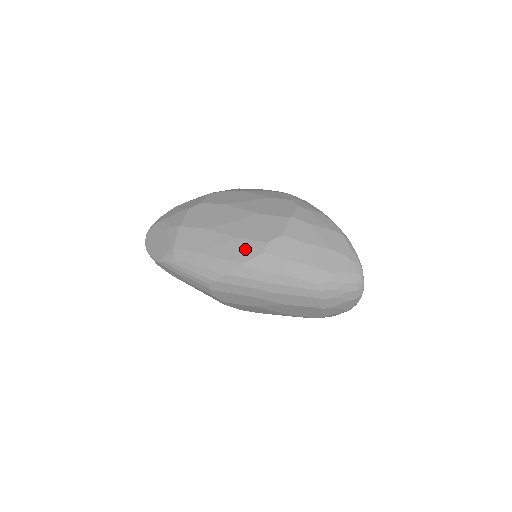
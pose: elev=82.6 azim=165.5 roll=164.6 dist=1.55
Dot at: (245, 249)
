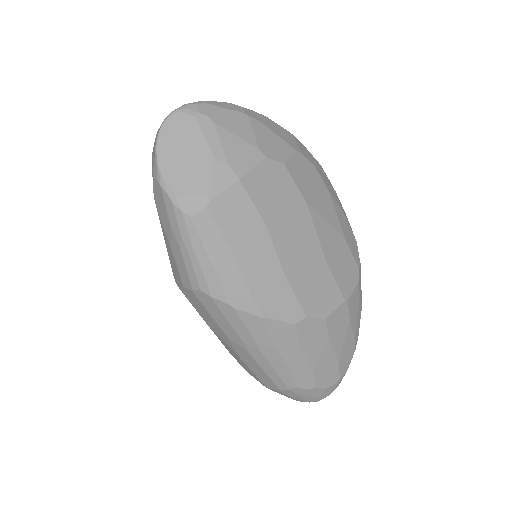
Dot at: (281, 301)
